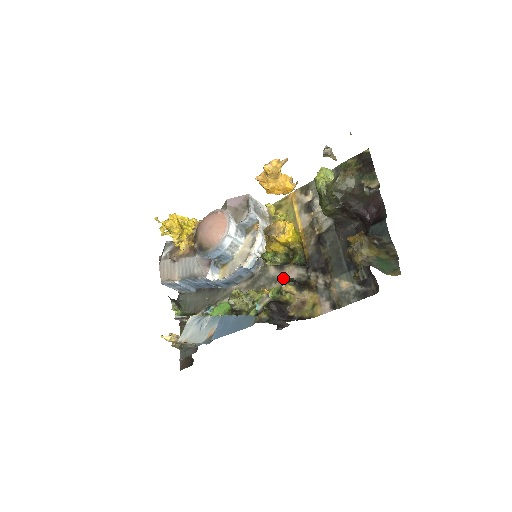
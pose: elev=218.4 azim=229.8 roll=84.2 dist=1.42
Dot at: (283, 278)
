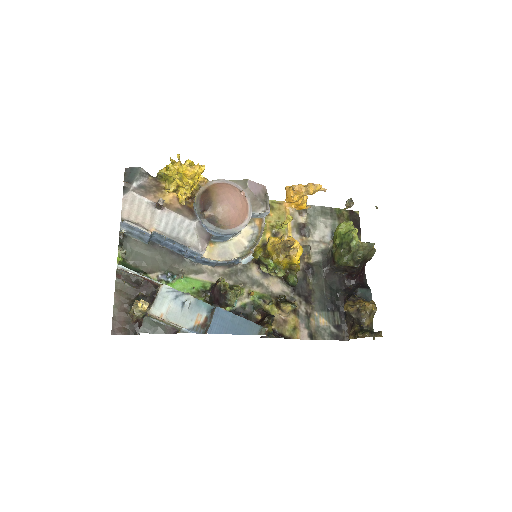
Dot at: (267, 286)
